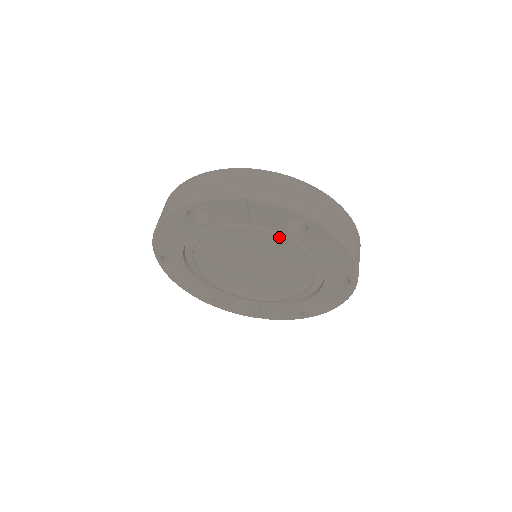
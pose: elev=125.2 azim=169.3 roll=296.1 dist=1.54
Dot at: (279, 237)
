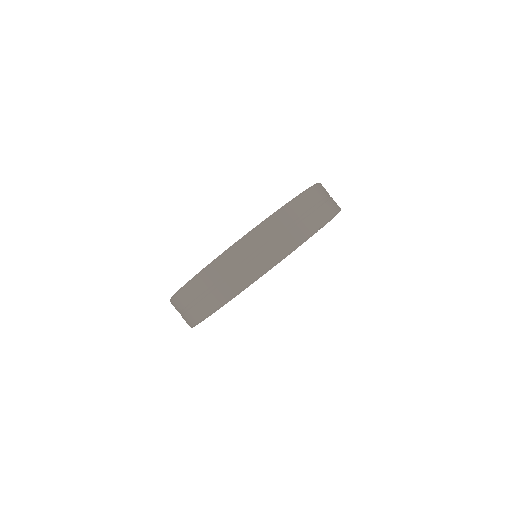
Dot at: occluded
